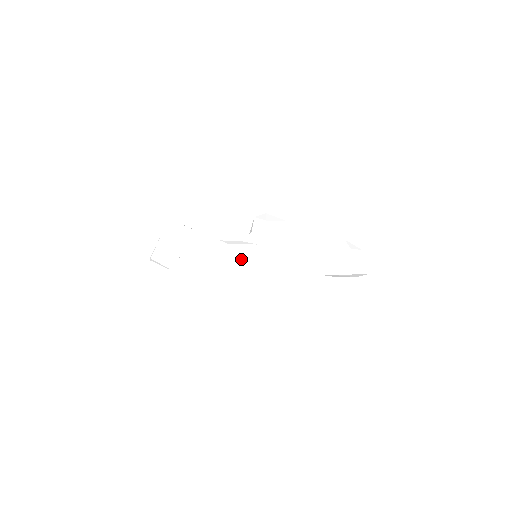
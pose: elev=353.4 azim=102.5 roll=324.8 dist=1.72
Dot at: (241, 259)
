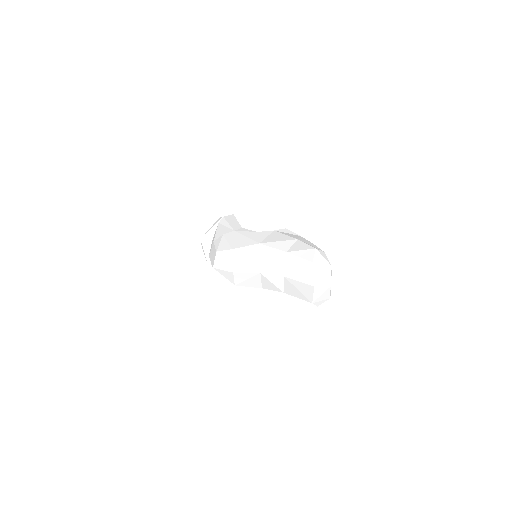
Dot at: (235, 234)
